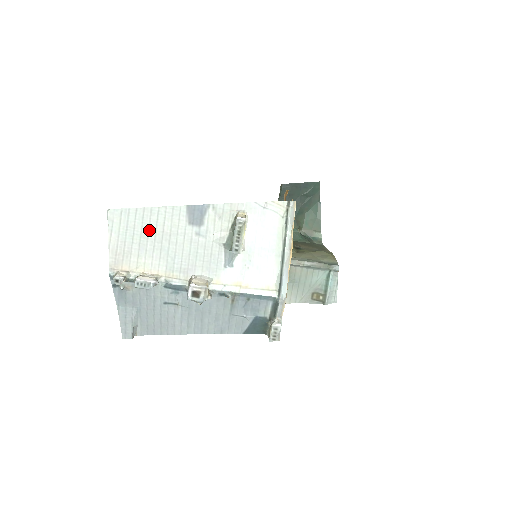
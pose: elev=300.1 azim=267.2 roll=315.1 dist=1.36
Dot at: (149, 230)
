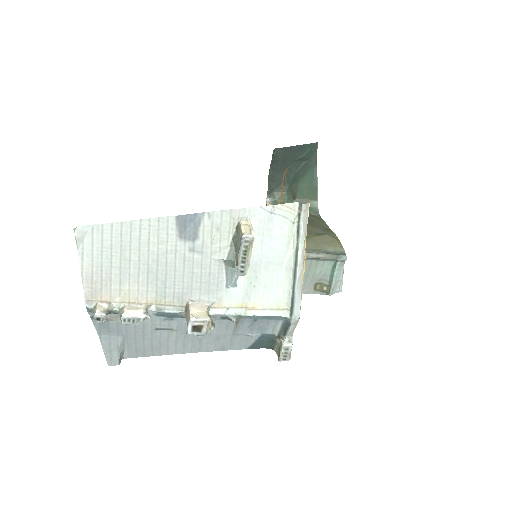
Dot at: (131, 250)
